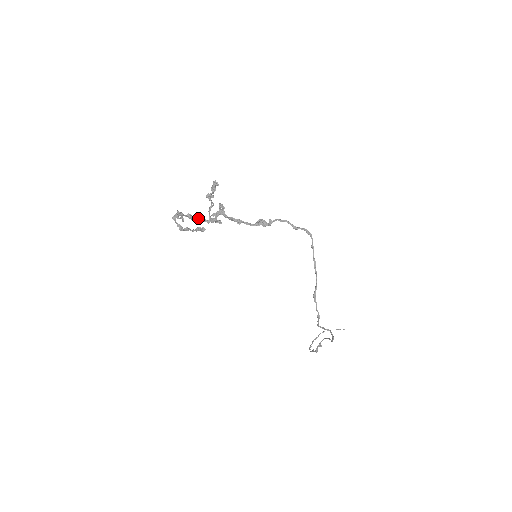
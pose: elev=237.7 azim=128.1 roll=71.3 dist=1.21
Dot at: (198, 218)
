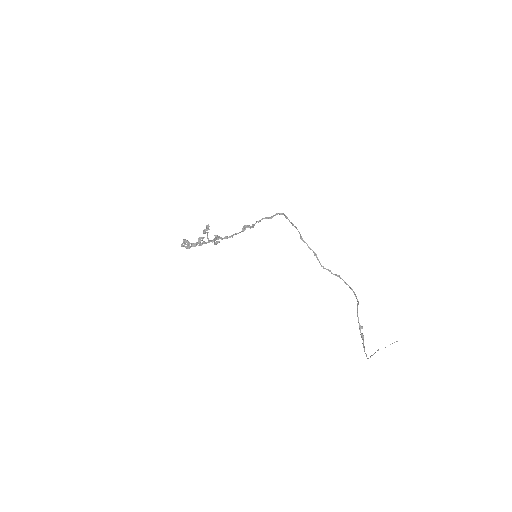
Dot at: (200, 242)
